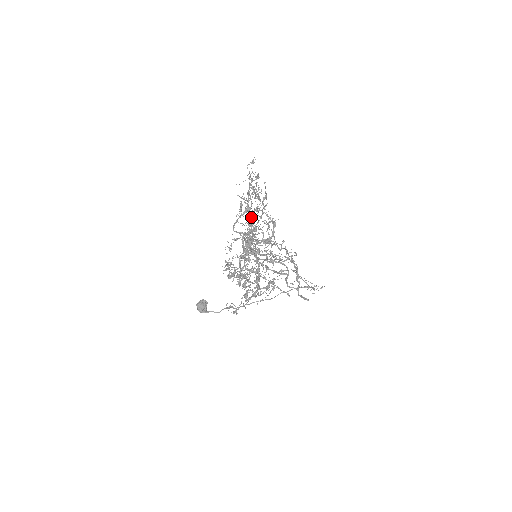
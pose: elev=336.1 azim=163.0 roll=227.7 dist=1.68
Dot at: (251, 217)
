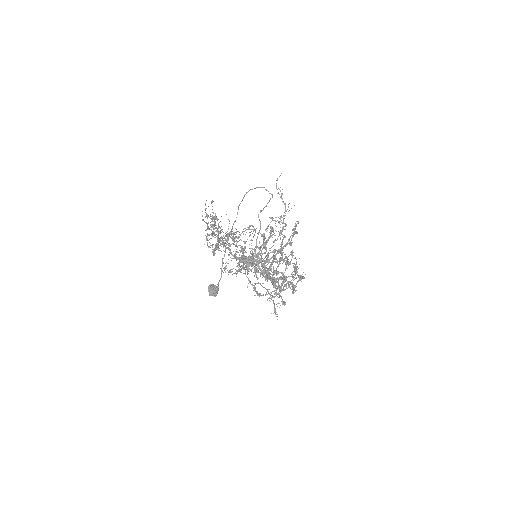
Dot at: (274, 280)
